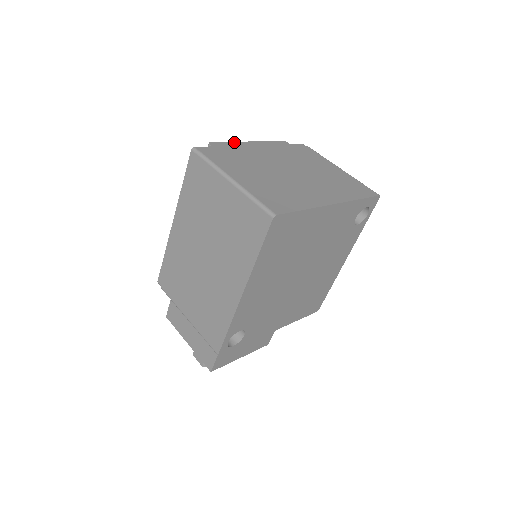
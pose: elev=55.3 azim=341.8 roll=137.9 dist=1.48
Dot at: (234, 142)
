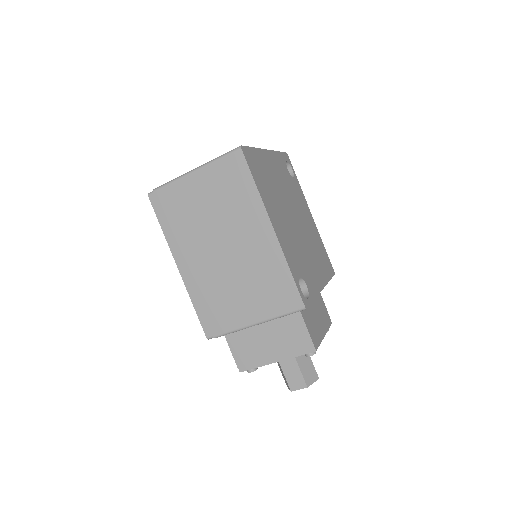
Dot at: occluded
